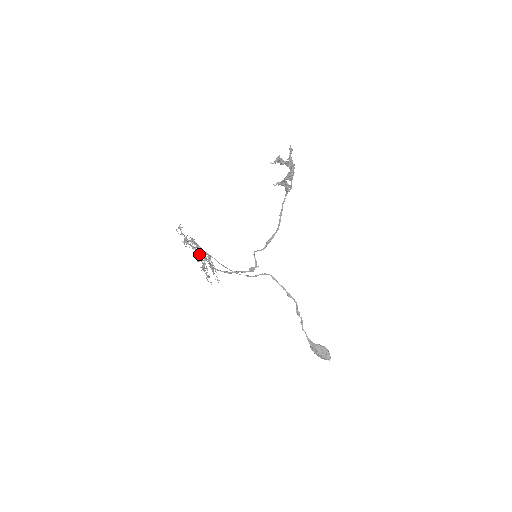
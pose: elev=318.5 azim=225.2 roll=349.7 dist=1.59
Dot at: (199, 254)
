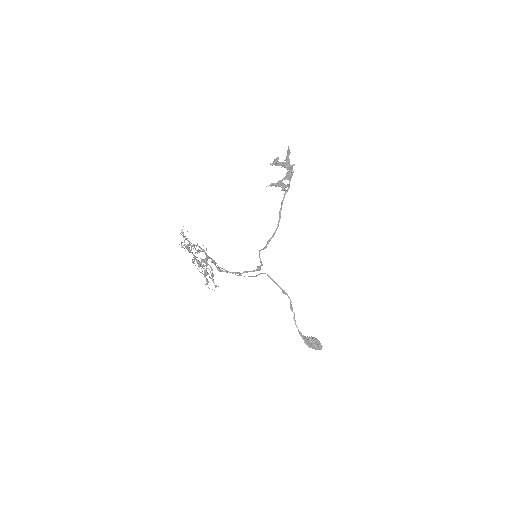
Dot at: (196, 260)
